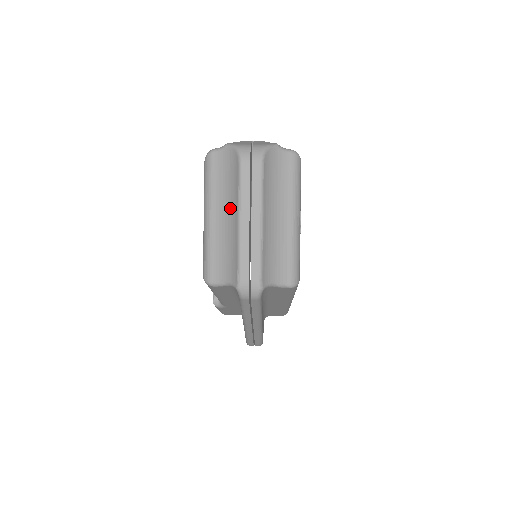
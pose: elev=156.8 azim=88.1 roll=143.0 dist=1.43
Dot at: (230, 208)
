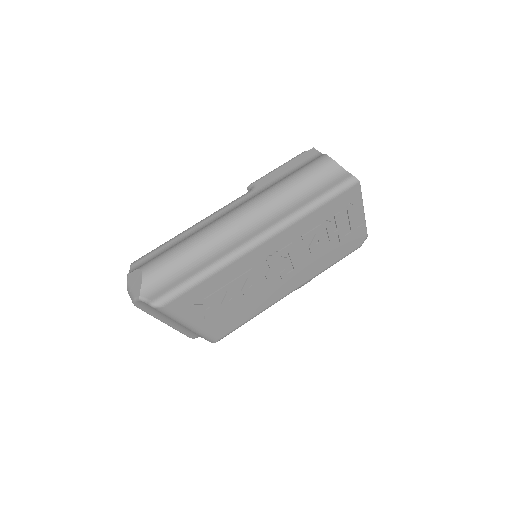
Dot at: occluded
